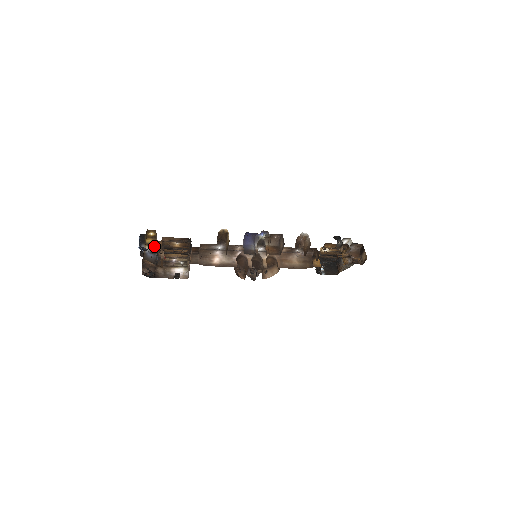
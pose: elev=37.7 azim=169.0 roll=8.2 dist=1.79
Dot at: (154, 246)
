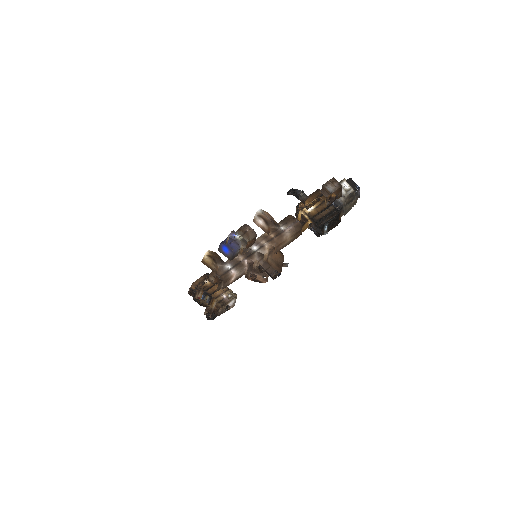
Dot at: occluded
